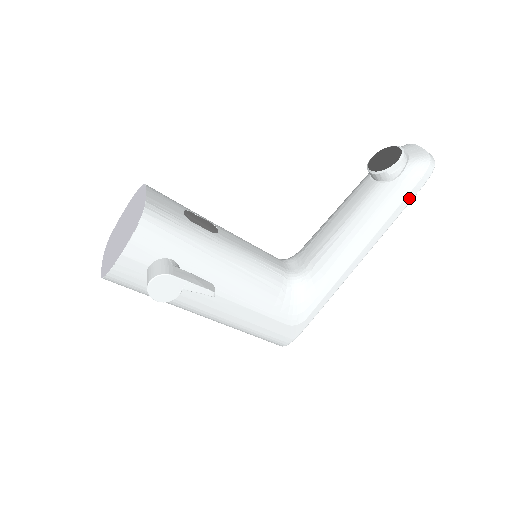
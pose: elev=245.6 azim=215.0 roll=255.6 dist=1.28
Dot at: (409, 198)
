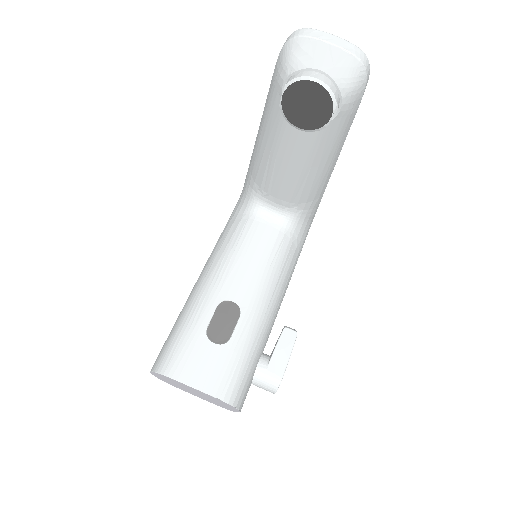
Dot at: (358, 107)
